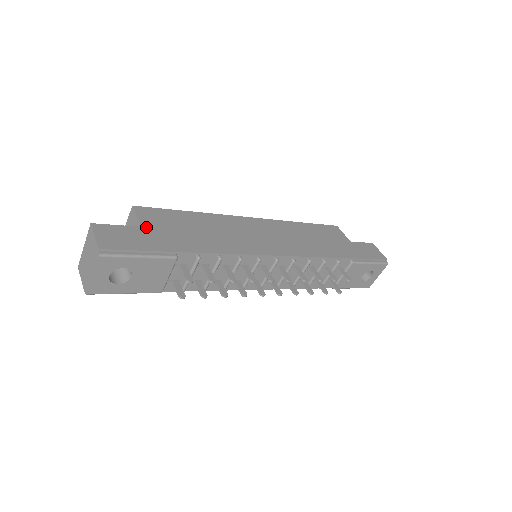
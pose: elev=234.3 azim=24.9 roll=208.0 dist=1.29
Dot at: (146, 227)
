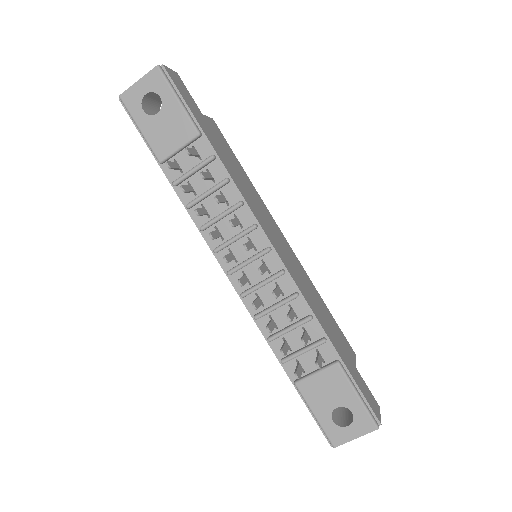
Dot at: (205, 118)
